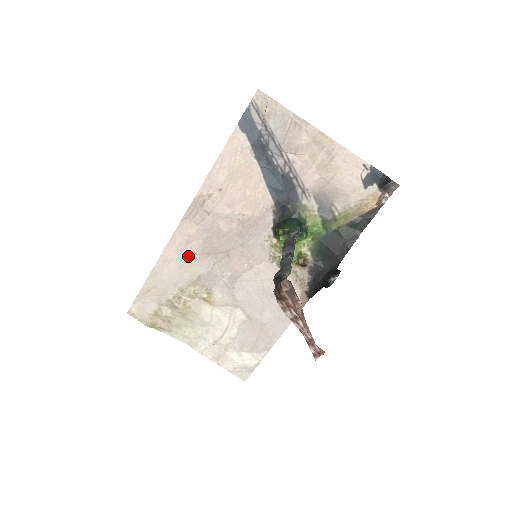
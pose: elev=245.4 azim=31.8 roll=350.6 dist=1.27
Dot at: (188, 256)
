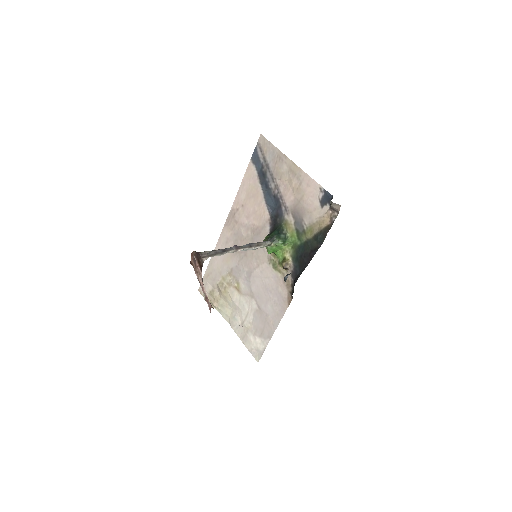
Dot at: (227, 253)
